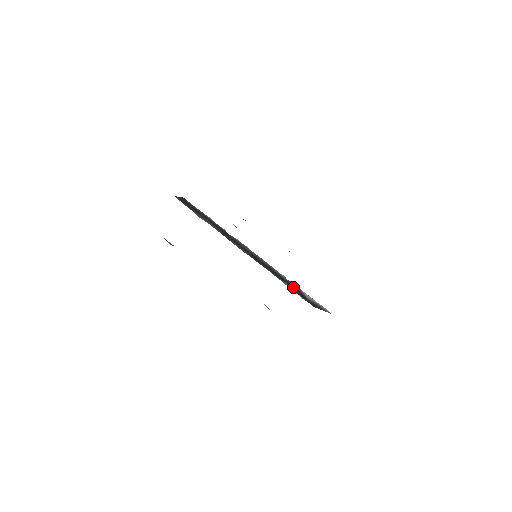
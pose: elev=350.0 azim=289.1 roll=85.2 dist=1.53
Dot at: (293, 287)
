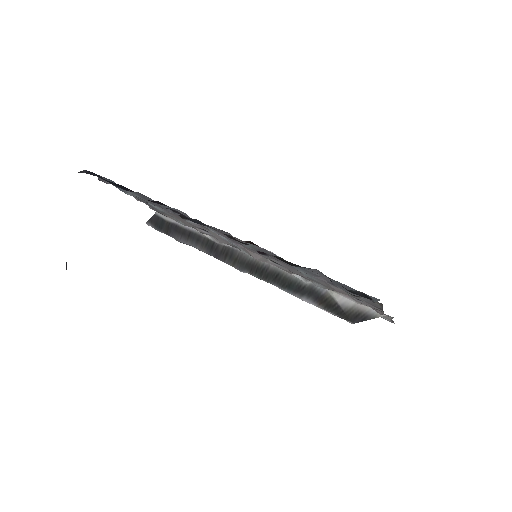
Dot at: (317, 296)
